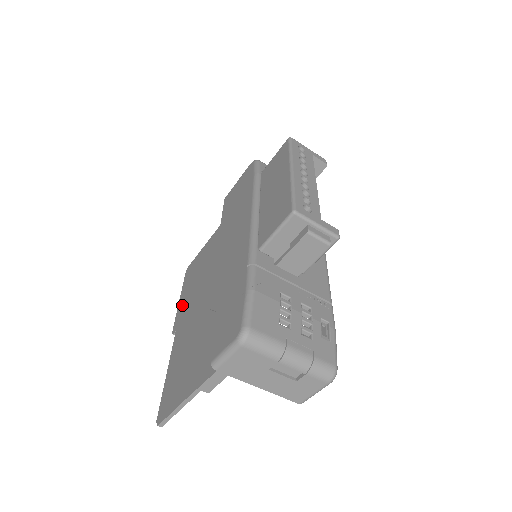
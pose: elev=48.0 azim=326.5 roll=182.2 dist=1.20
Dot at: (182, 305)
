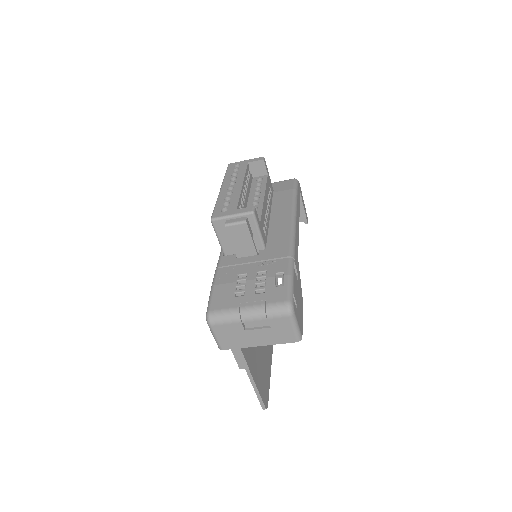
Dot at: occluded
